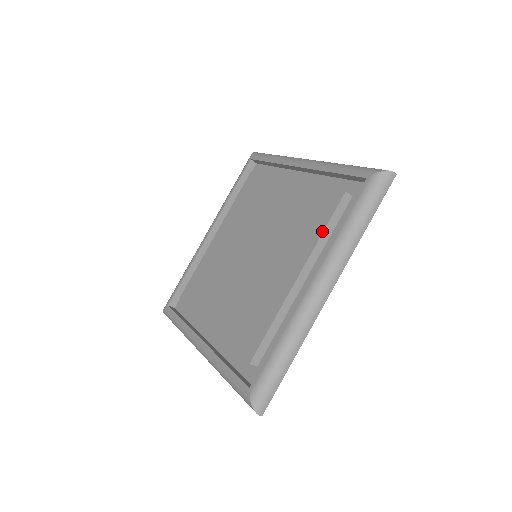
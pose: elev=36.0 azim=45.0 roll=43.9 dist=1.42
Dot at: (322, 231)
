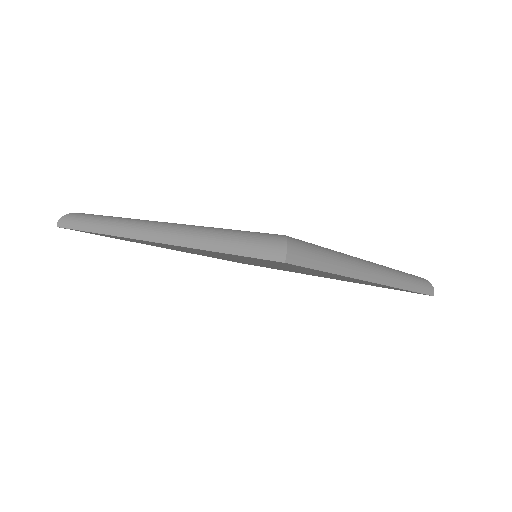
Dot at: occluded
